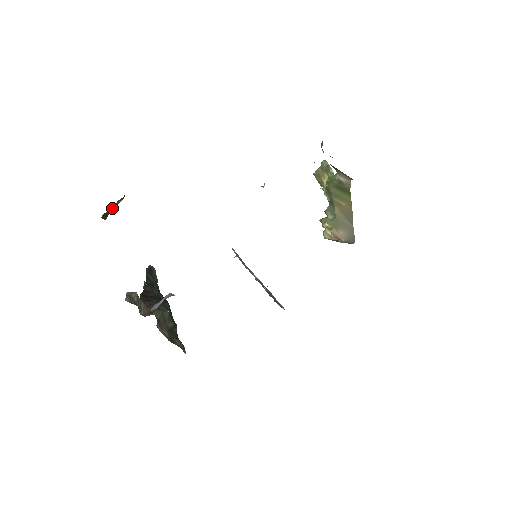
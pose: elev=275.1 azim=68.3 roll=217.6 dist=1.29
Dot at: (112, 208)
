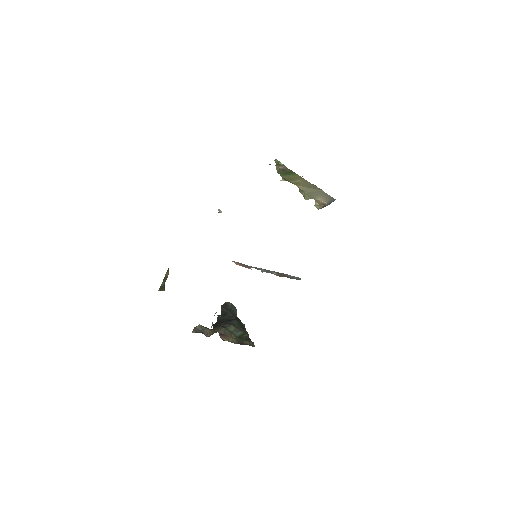
Dot at: (163, 281)
